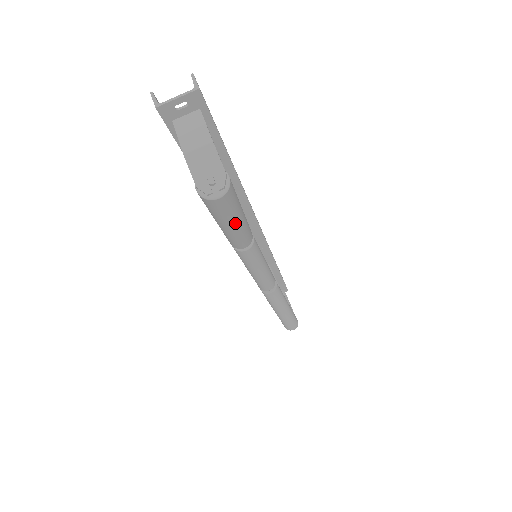
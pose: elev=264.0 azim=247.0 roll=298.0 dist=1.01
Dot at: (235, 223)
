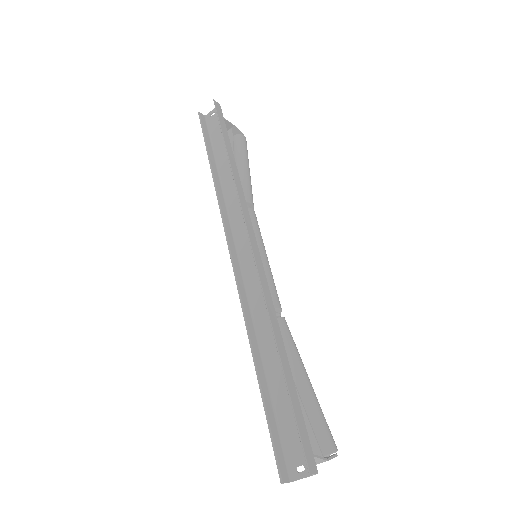
Dot at: occluded
